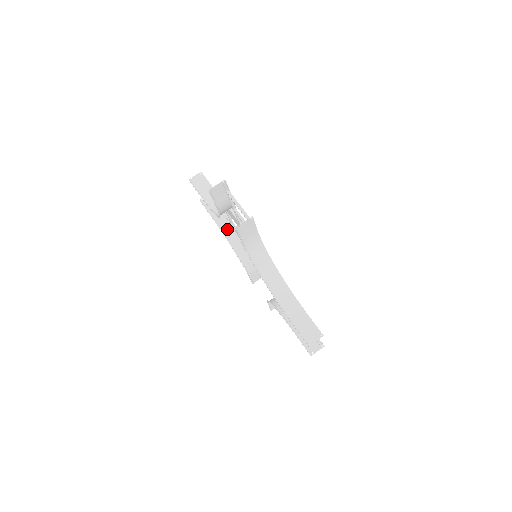
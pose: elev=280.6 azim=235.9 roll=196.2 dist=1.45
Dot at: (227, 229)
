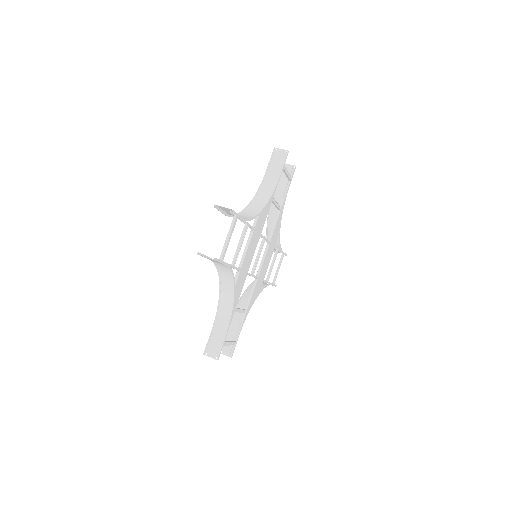
Dot at: occluded
